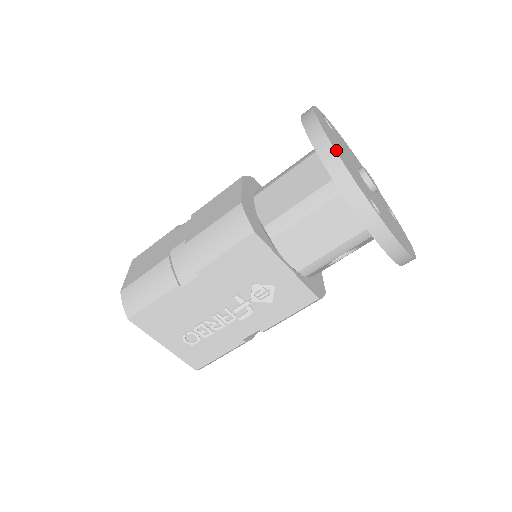
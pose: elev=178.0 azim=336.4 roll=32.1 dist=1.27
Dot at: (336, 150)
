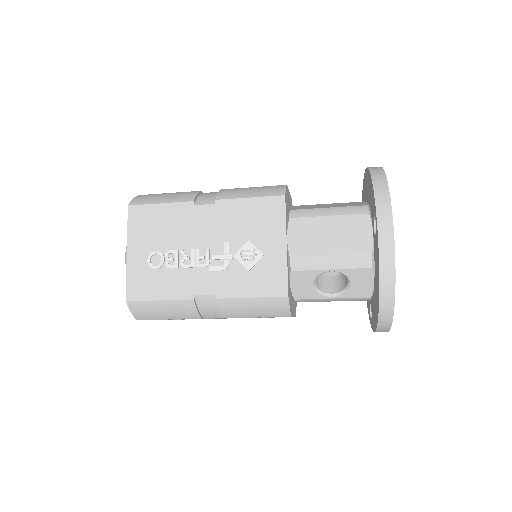
Dot at: occluded
